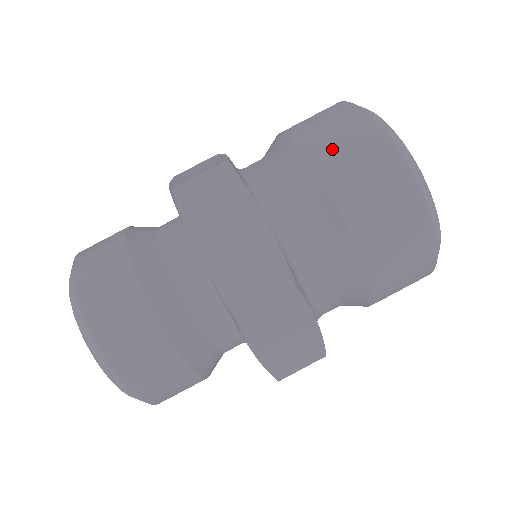
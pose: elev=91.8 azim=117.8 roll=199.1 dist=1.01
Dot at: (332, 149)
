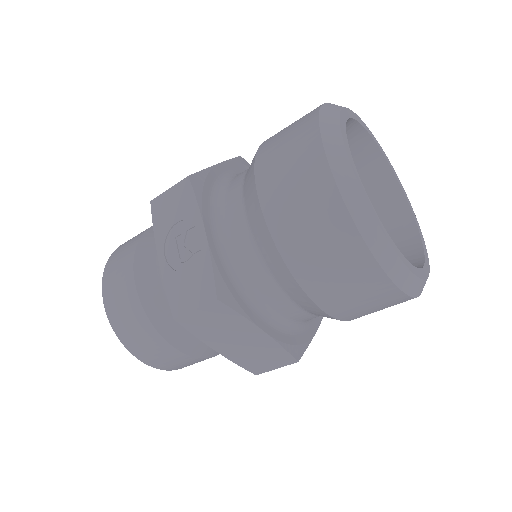
Dot at: (320, 274)
